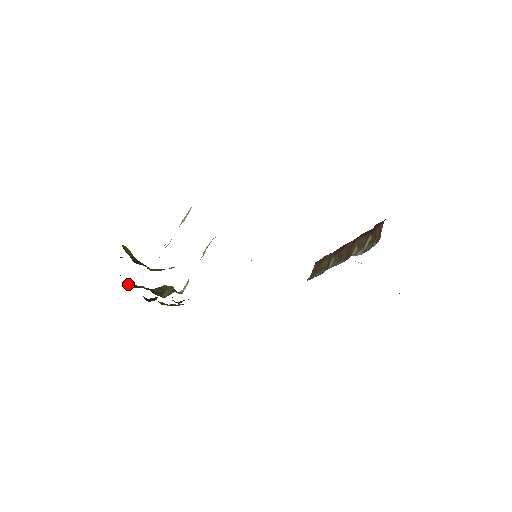
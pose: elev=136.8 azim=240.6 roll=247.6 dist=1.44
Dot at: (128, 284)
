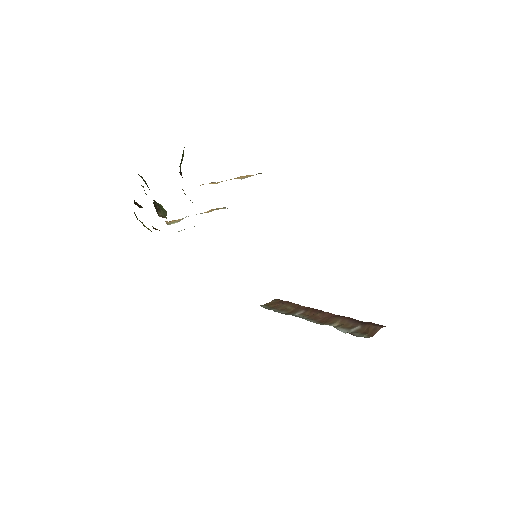
Dot at: occluded
